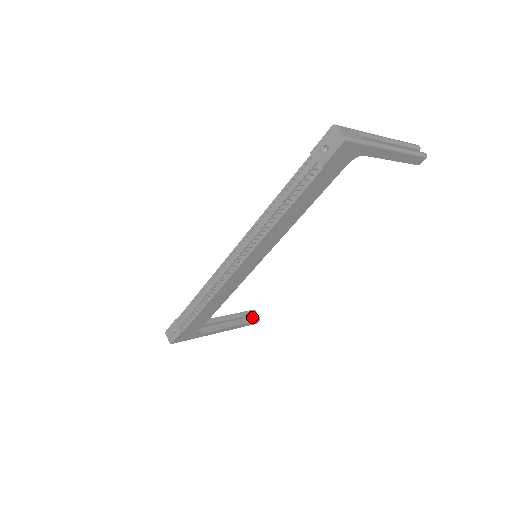
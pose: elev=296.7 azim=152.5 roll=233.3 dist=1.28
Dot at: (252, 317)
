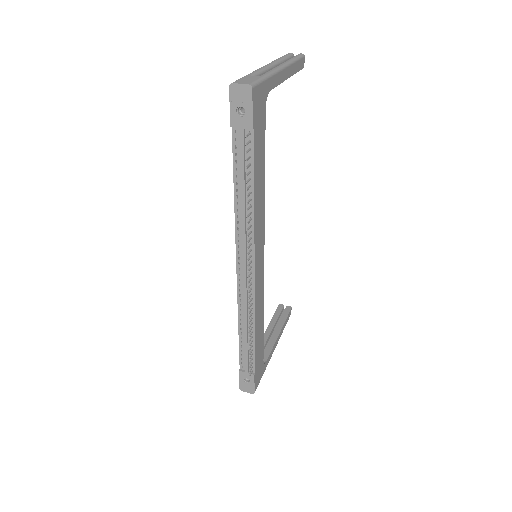
Dot at: (284, 311)
